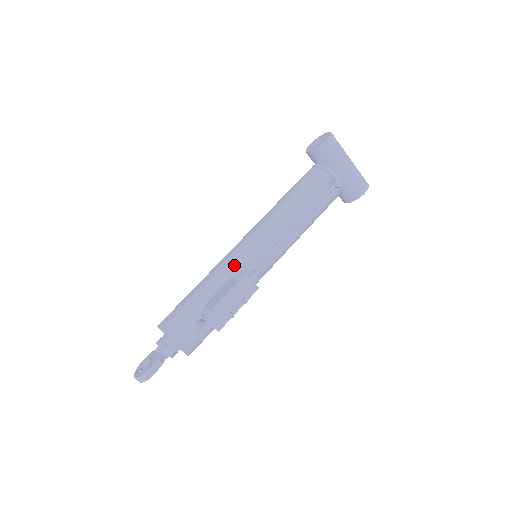
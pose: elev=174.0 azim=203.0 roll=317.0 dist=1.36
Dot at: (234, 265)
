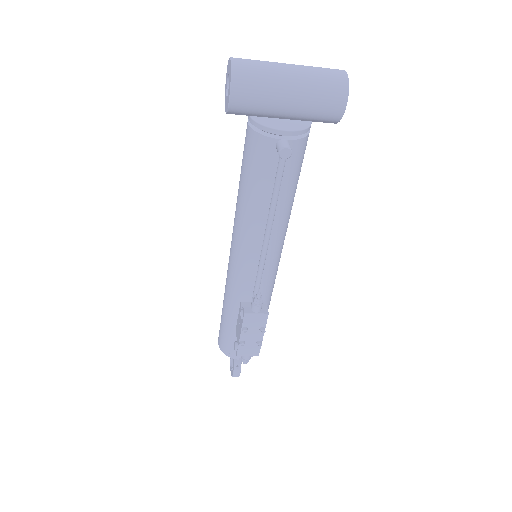
Dot at: (236, 287)
